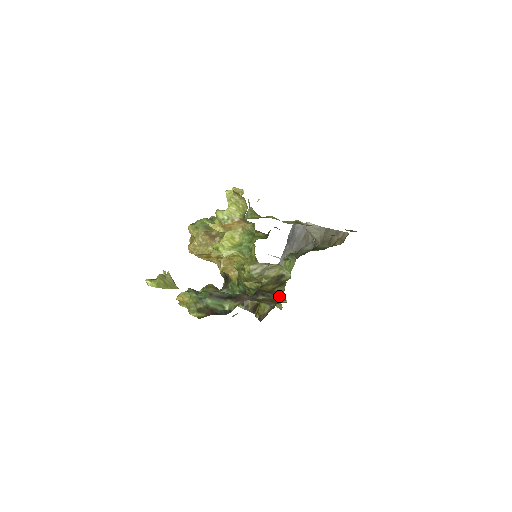
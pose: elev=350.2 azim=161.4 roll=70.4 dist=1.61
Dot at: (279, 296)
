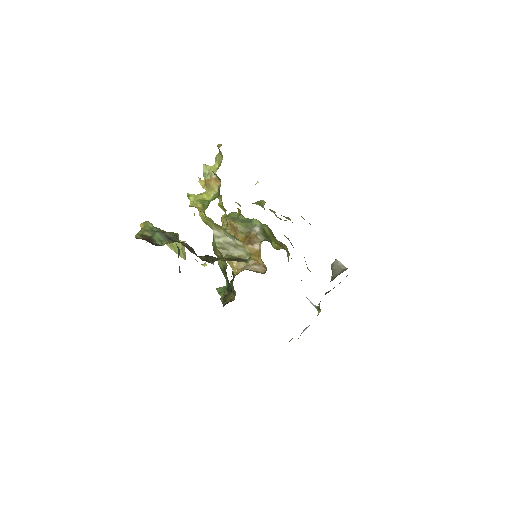
Dot at: (214, 260)
